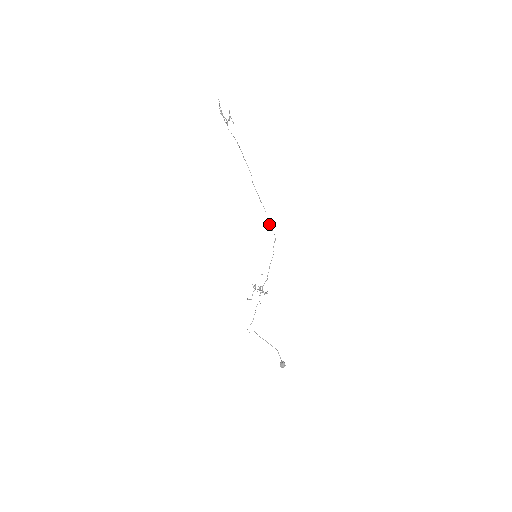
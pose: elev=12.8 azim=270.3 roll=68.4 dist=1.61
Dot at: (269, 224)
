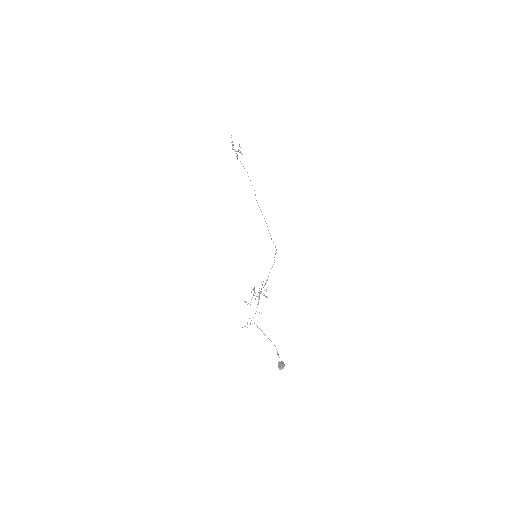
Dot at: occluded
